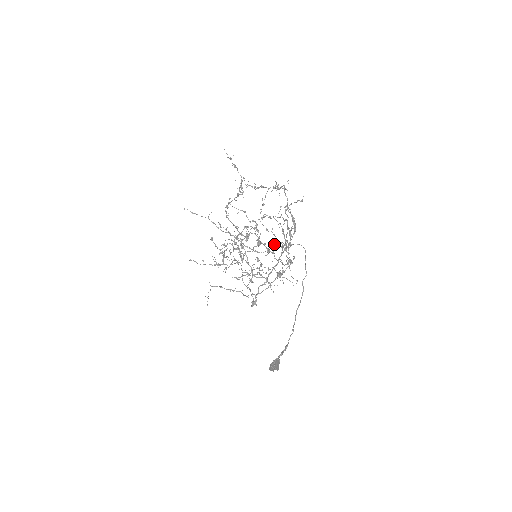
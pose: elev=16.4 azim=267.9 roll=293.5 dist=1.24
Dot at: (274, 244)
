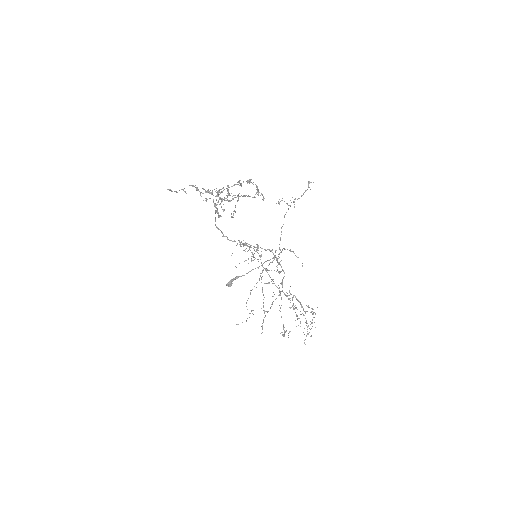
Dot at: occluded
